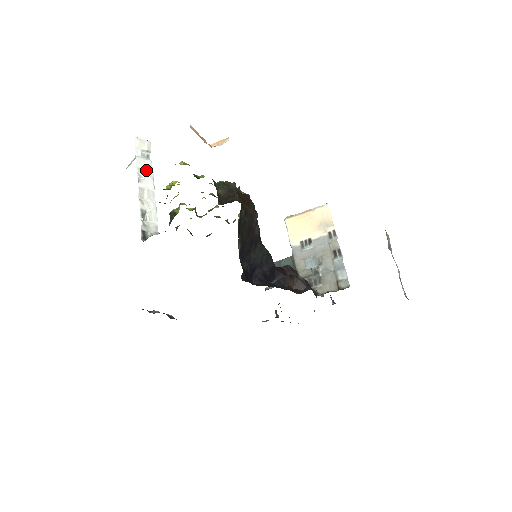
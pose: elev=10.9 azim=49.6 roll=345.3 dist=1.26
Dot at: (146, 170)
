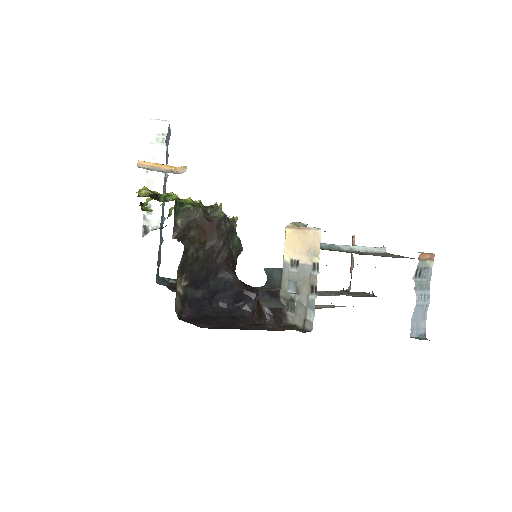
Dot at: (158, 158)
